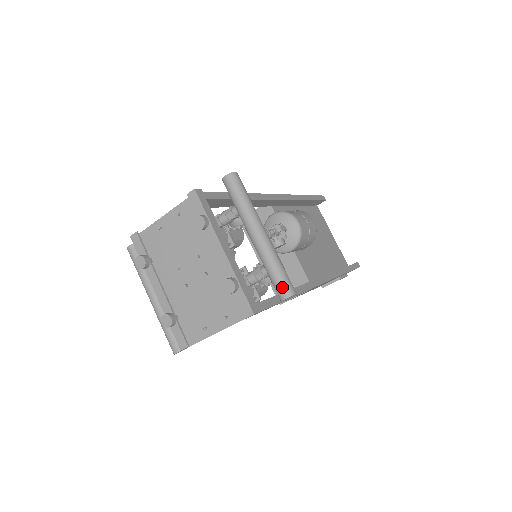
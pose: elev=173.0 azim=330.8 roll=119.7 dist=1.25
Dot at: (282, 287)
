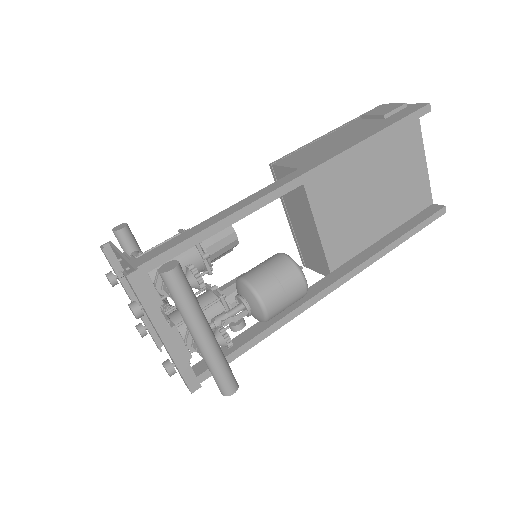
Dot at: (219, 387)
